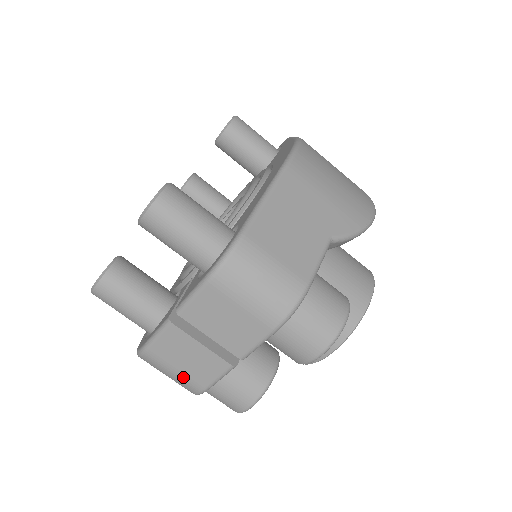
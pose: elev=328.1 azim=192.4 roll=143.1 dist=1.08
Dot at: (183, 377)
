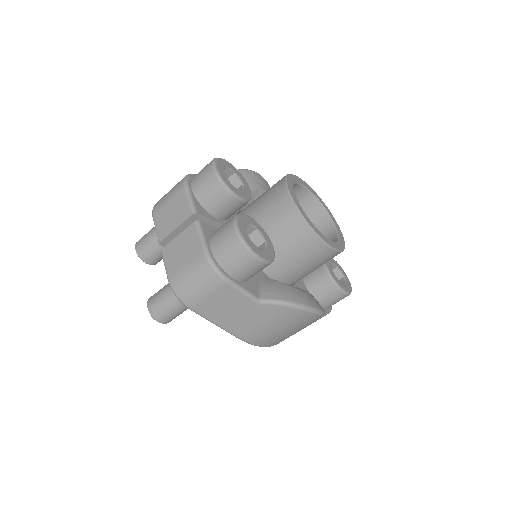
Dot at: (192, 263)
